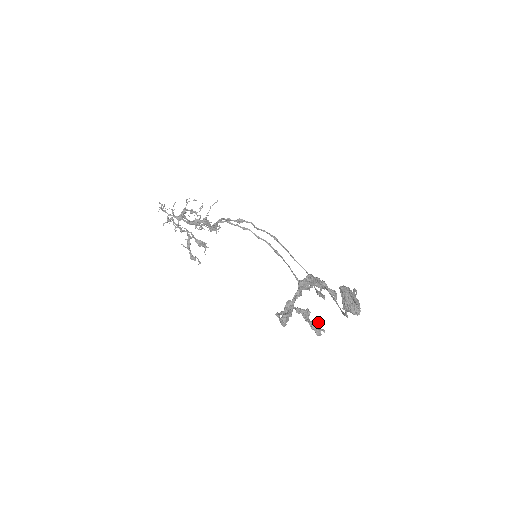
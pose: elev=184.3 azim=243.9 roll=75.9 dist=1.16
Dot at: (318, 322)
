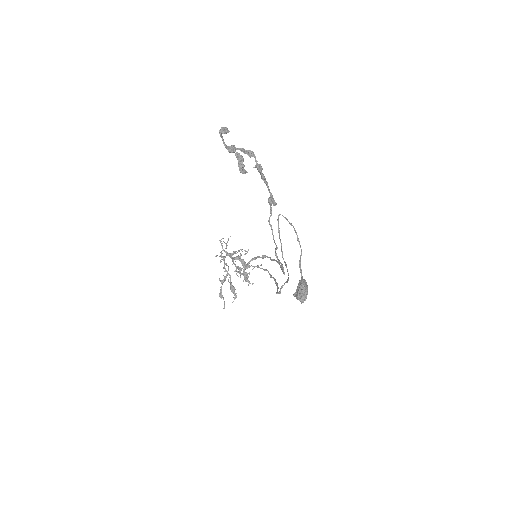
Dot at: (245, 170)
